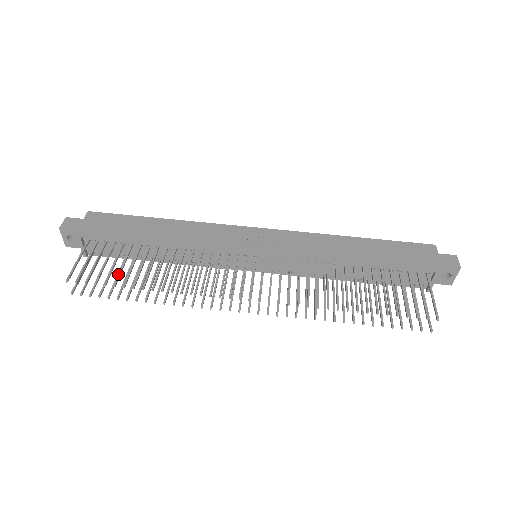
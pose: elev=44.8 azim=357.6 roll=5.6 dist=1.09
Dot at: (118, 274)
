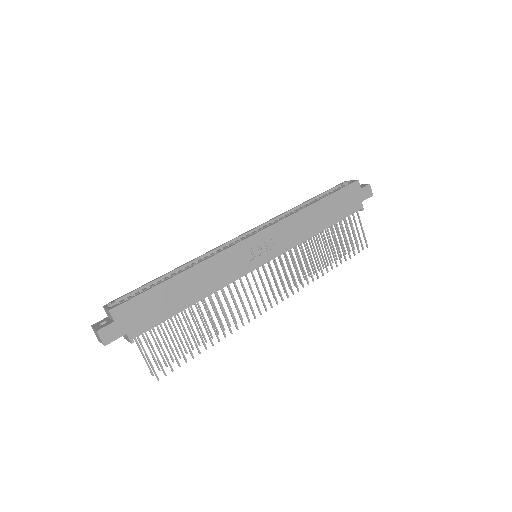
Dot at: (188, 348)
